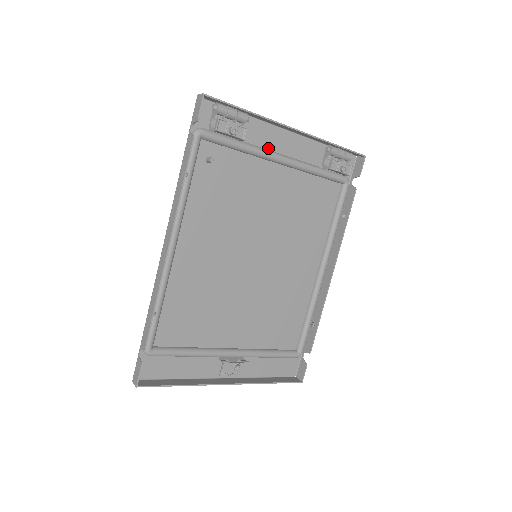
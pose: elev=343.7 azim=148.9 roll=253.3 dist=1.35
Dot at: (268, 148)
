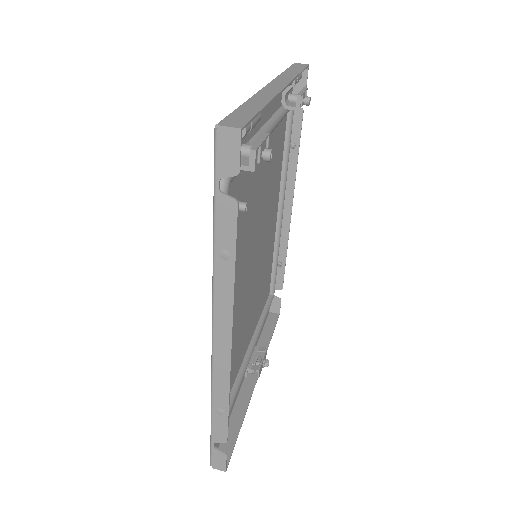
Dot at: (257, 129)
